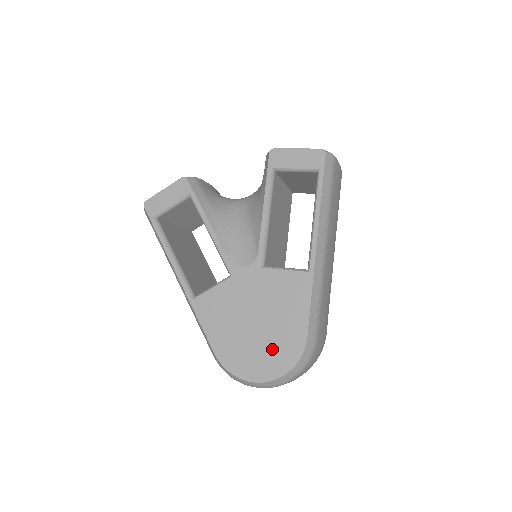
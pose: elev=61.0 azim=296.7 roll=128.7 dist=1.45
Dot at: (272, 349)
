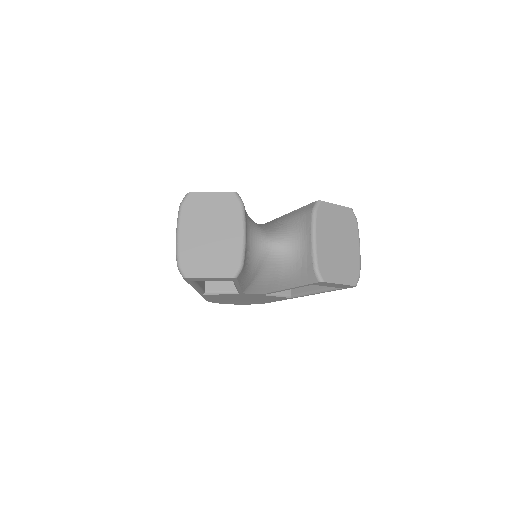
Dot at: occluded
